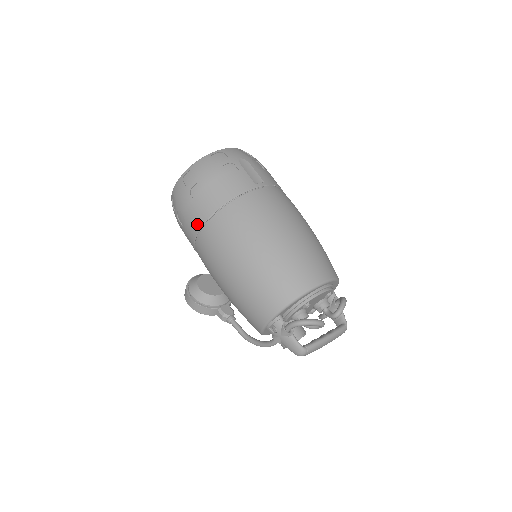
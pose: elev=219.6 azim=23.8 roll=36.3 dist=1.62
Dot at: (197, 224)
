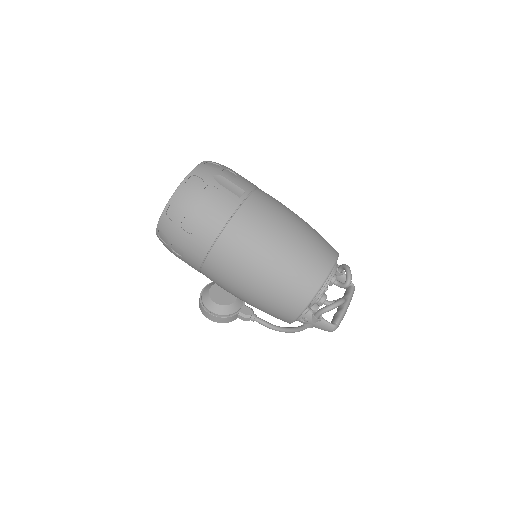
Dot at: (200, 254)
